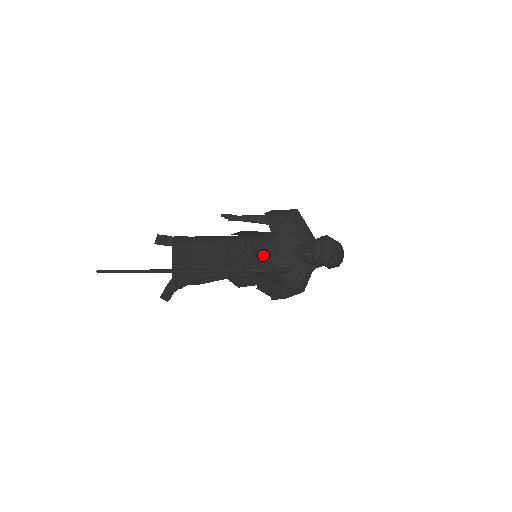
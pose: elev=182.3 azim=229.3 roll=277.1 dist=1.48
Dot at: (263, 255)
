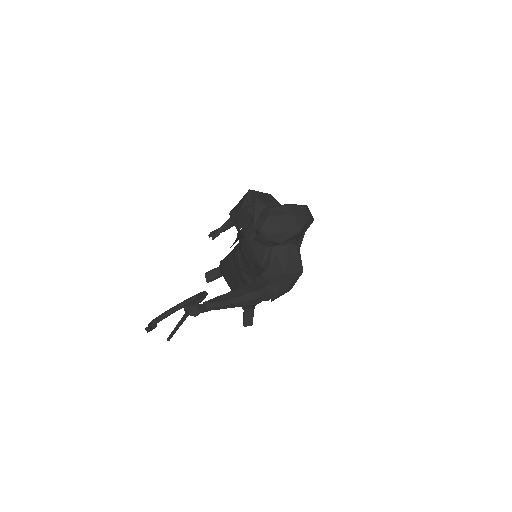
Dot at: (246, 258)
